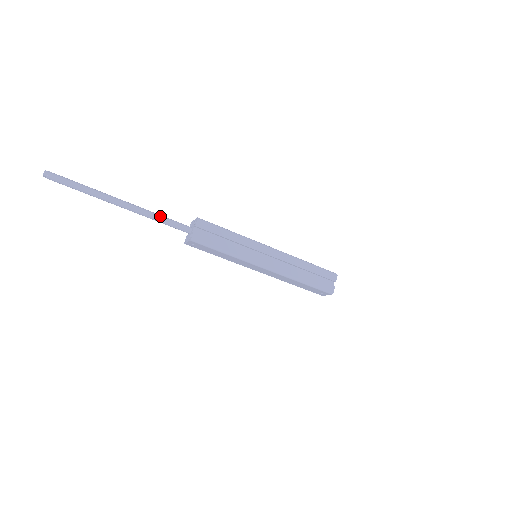
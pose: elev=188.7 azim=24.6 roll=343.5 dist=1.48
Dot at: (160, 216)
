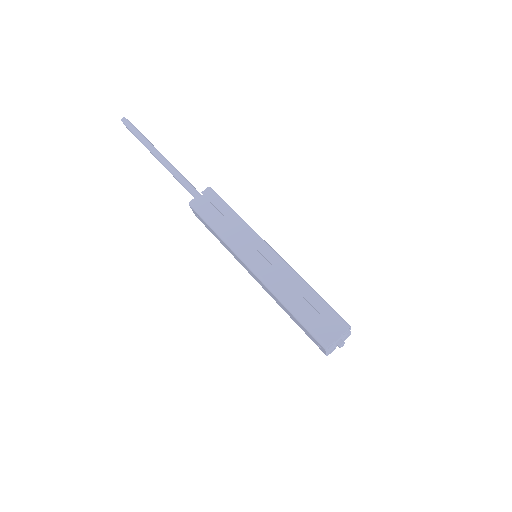
Dot at: (182, 177)
